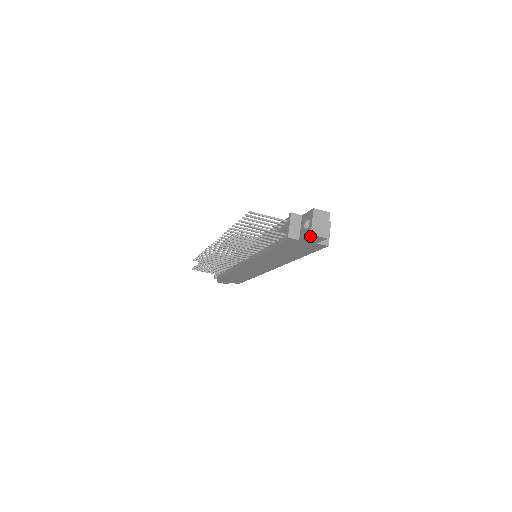
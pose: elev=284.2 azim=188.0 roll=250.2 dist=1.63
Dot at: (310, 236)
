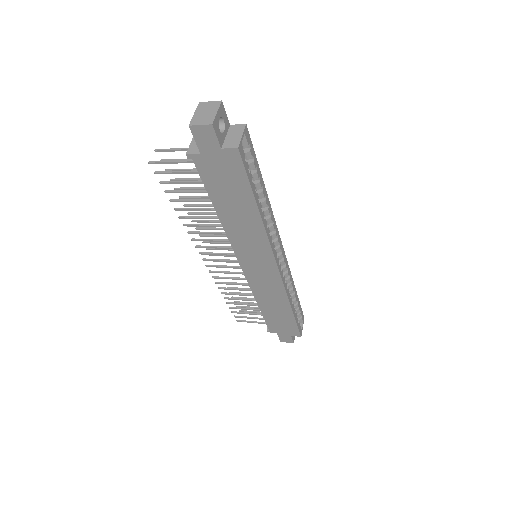
Dot at: (194, 132)
